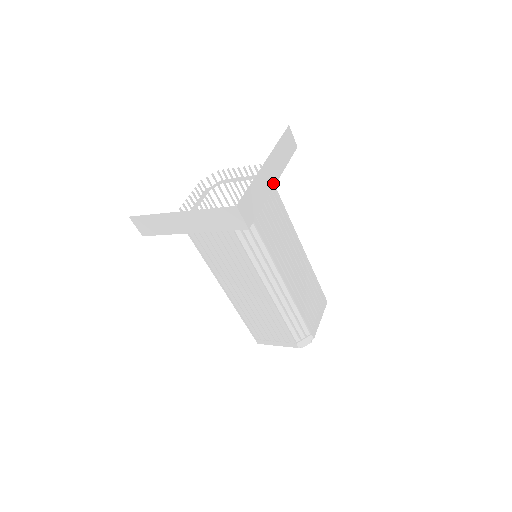
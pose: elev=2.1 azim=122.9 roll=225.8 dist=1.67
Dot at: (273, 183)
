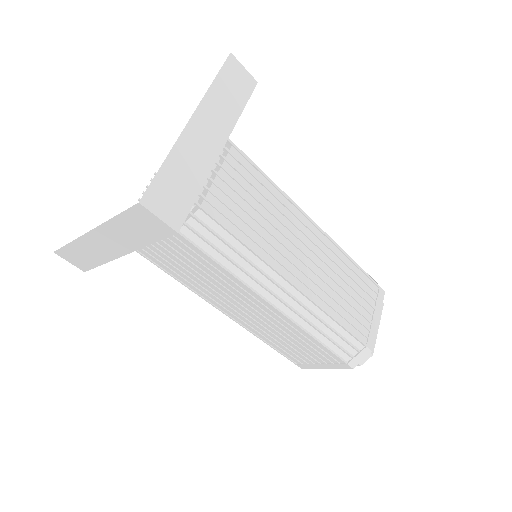
Dot at: (217, 148)
